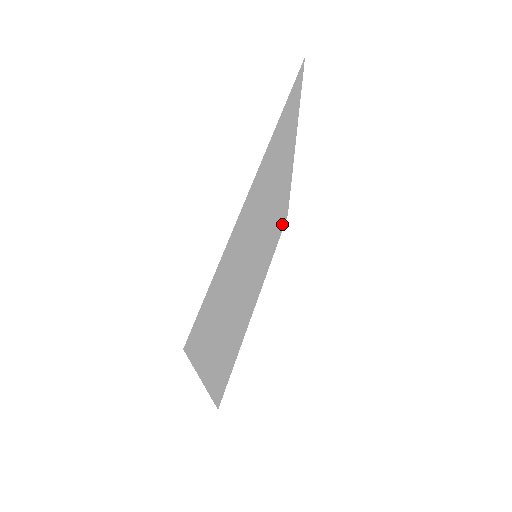
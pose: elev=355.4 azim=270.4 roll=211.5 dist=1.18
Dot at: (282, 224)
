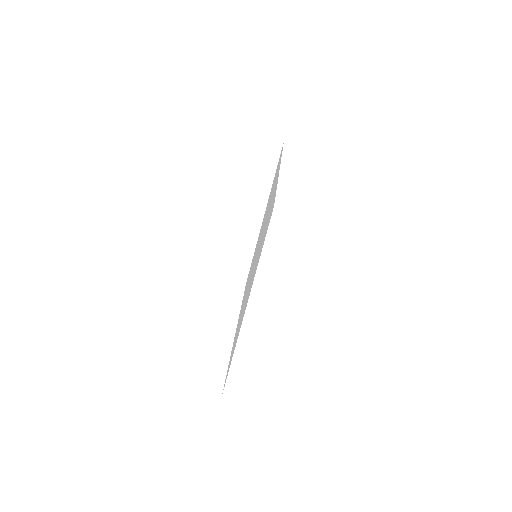
Dot at: occluded
